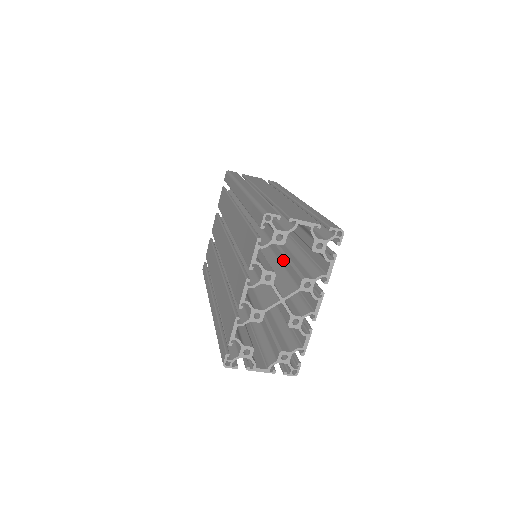
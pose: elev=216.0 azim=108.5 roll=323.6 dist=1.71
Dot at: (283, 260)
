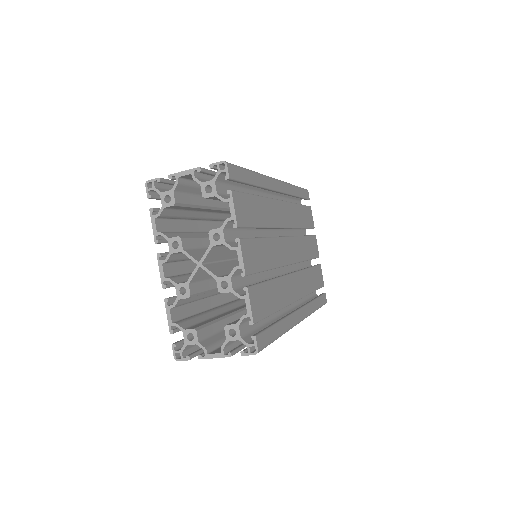
Dot at: occluded
